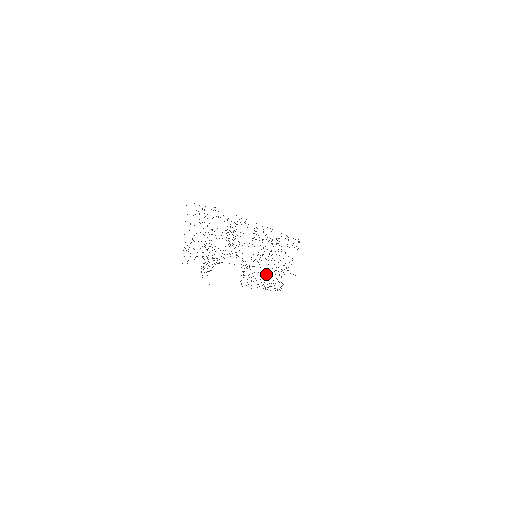
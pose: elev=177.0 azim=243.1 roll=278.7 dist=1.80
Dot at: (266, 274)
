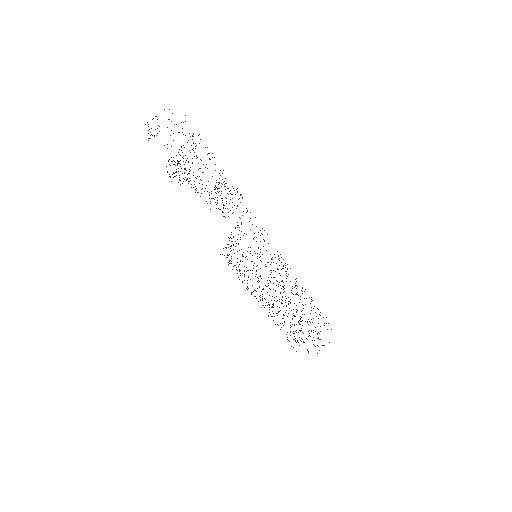
Dot at: (269, 295)
